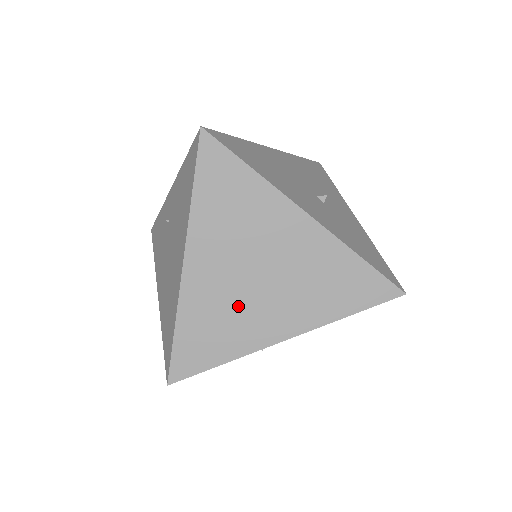
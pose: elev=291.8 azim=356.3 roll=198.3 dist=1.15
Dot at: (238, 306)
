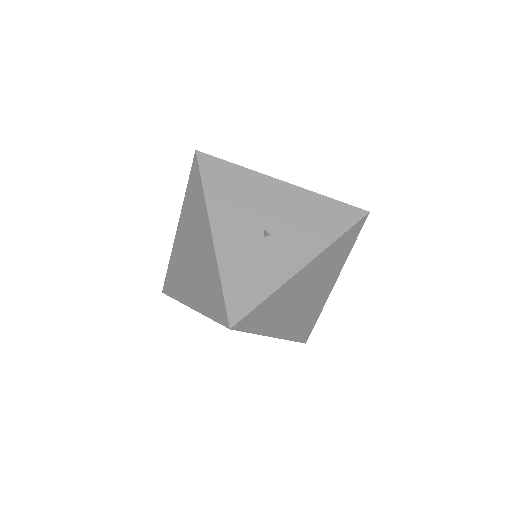
Dot at: (183, 270)
